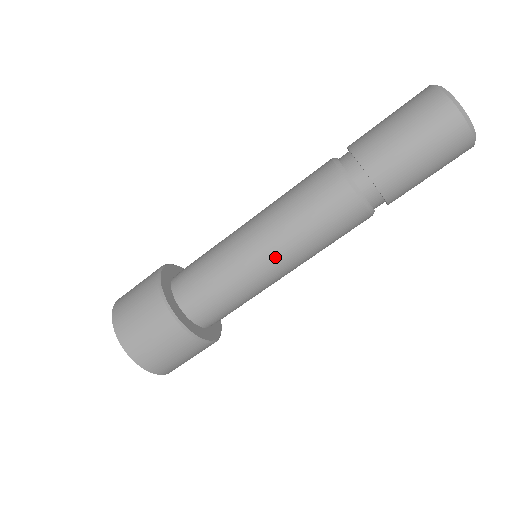
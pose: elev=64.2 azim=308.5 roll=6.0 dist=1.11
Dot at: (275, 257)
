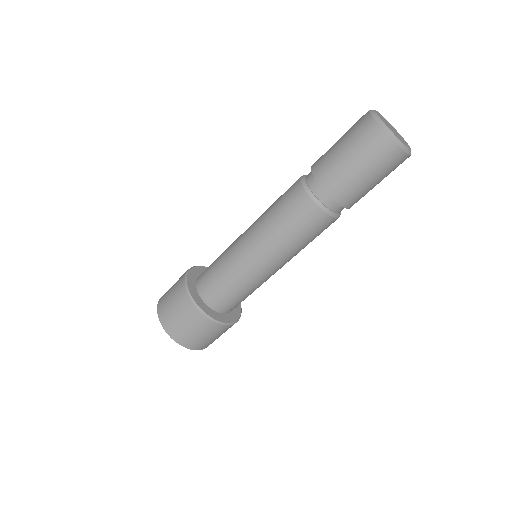
Dot at: (252, 243)
